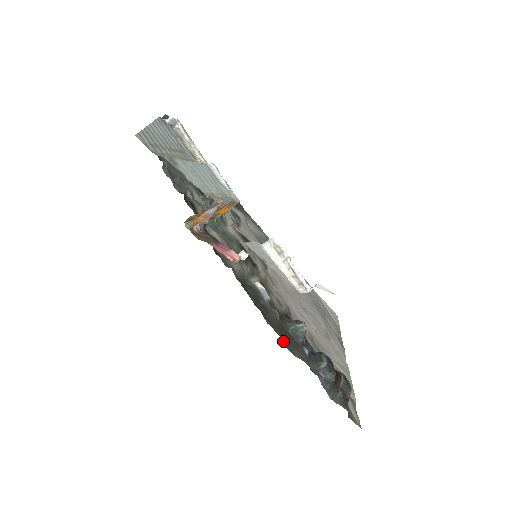
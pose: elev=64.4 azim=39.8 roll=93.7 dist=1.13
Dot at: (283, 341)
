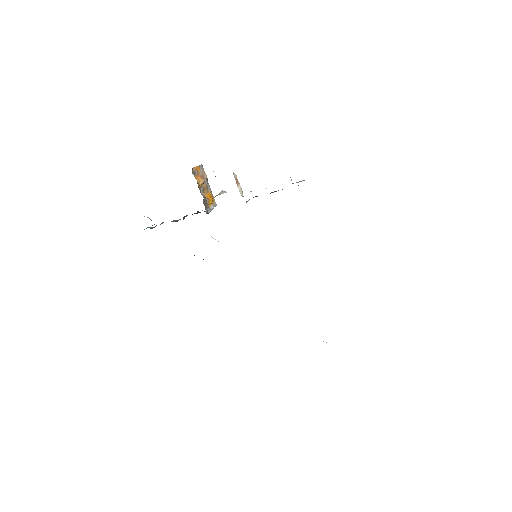
Dot at: occluded
